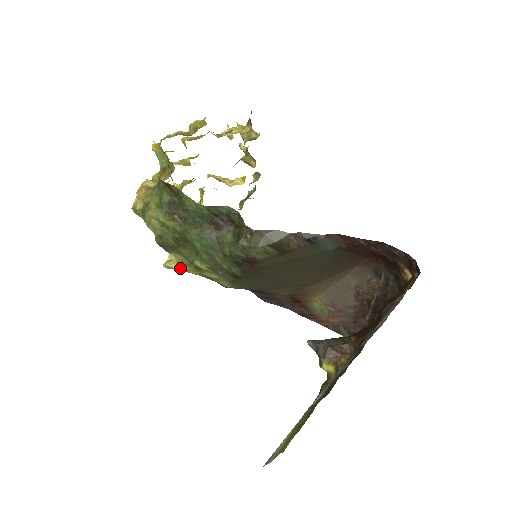
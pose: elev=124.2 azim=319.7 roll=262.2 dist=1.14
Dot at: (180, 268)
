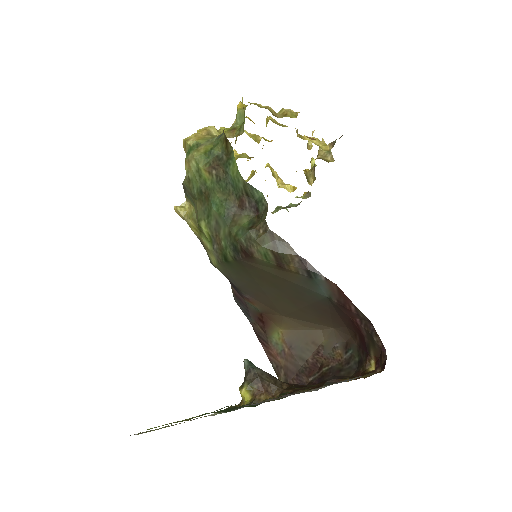
Dot at: (186, 219)
